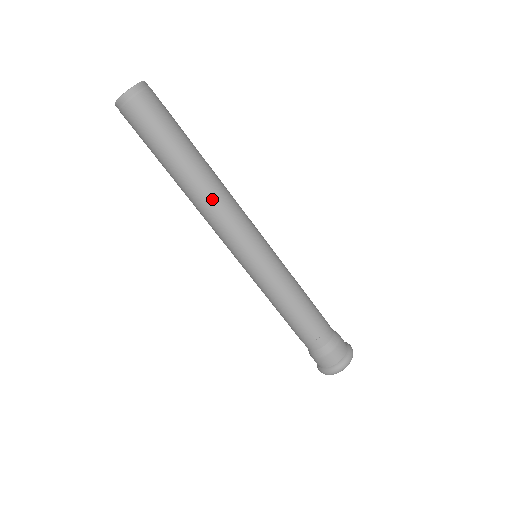
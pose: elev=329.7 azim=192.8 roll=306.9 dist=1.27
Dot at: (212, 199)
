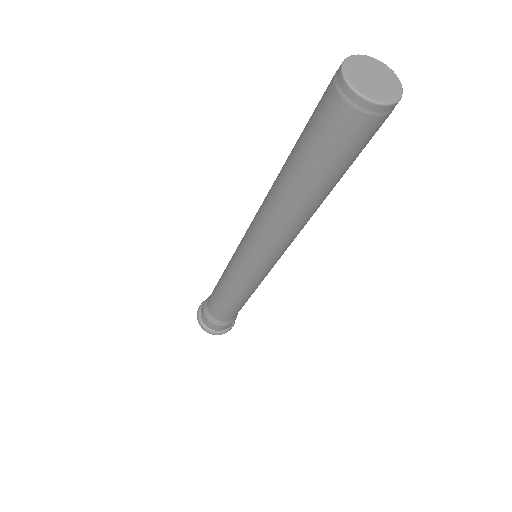
Dot at: occluded
